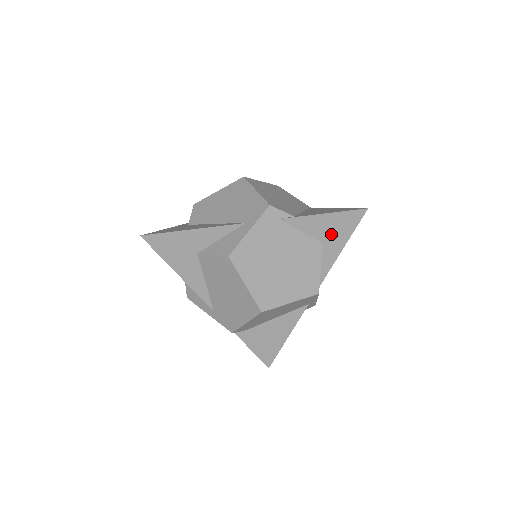
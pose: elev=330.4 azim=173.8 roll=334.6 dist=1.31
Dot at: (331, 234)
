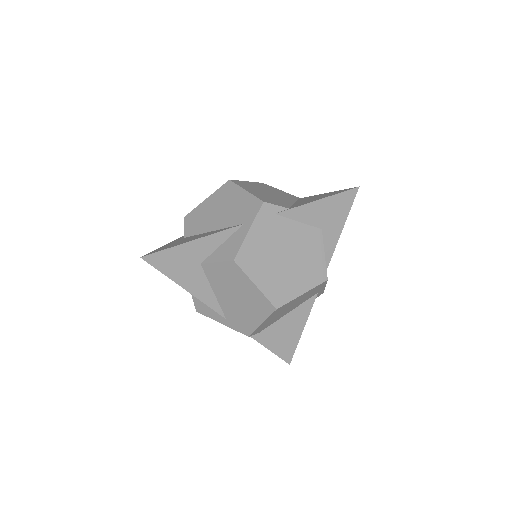
Dot at: (328, 219)
